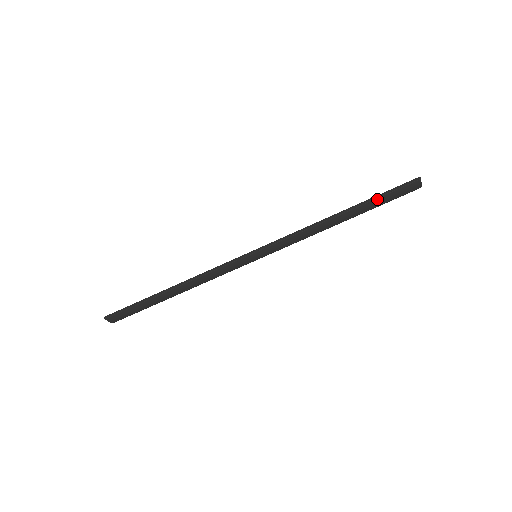
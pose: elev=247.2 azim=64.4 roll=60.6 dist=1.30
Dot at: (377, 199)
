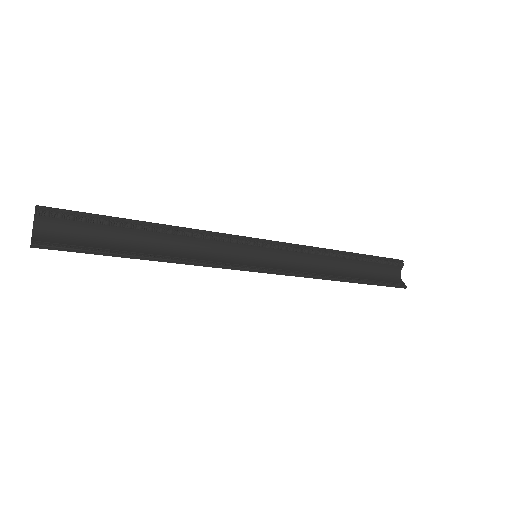
Dot at: (373, 283)
